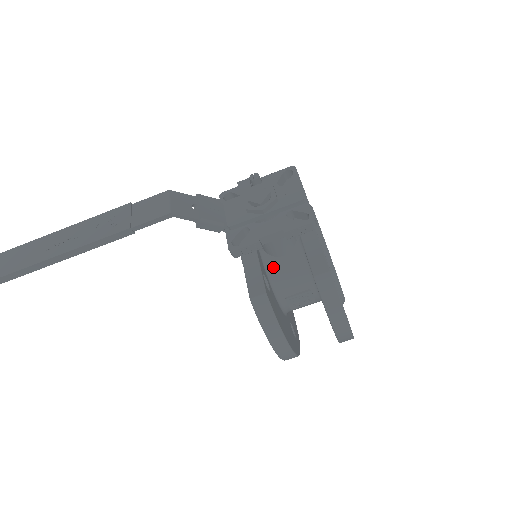
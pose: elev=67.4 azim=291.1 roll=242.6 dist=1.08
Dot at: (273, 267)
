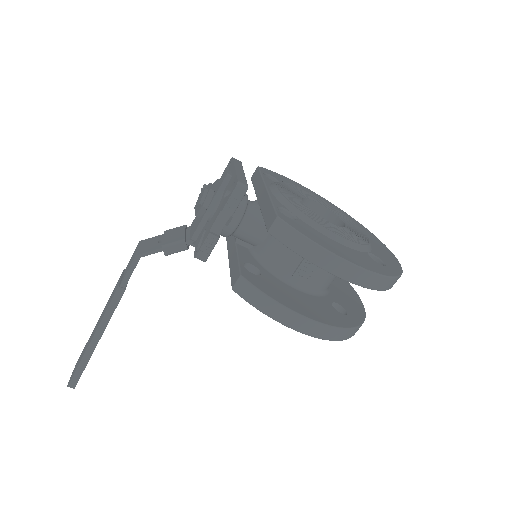
Dot at: (263, 254)
